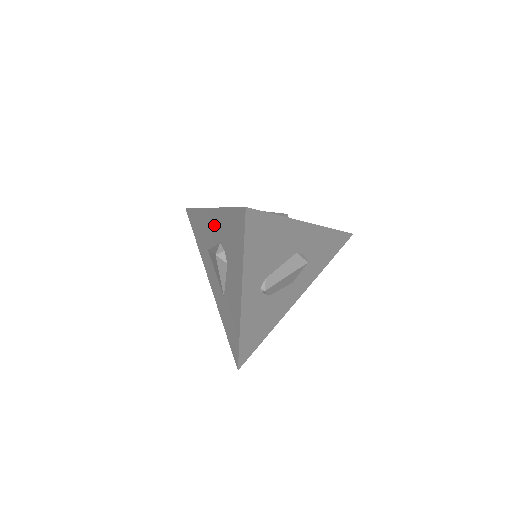
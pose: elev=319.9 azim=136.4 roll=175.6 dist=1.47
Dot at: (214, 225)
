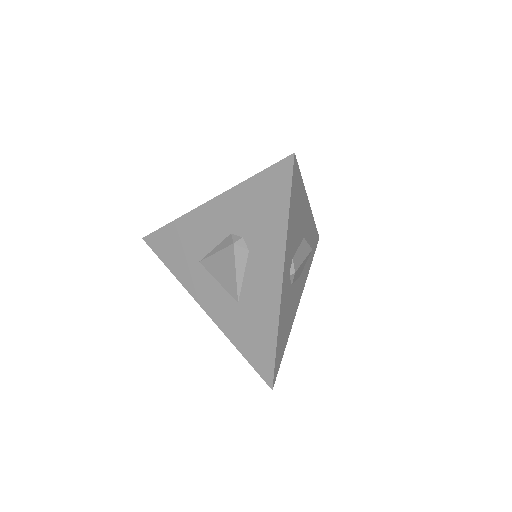
Dot at: (217, 218)
